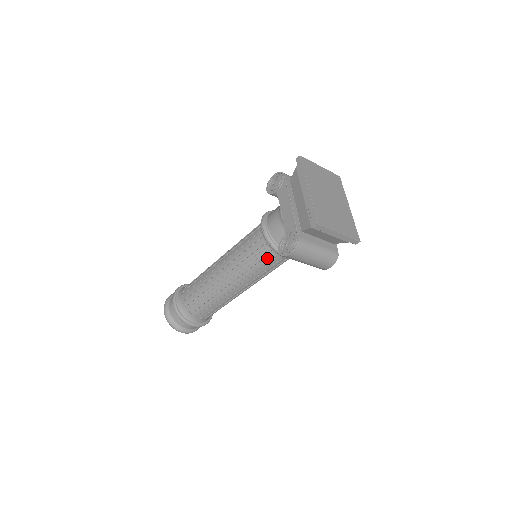
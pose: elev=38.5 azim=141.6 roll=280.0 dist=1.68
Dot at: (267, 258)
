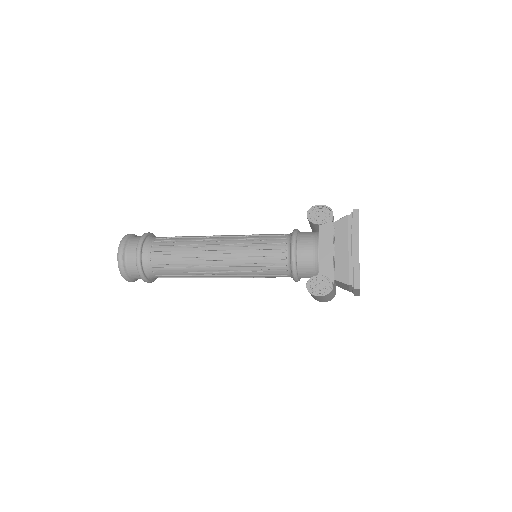
Dot at: (278, 273)
